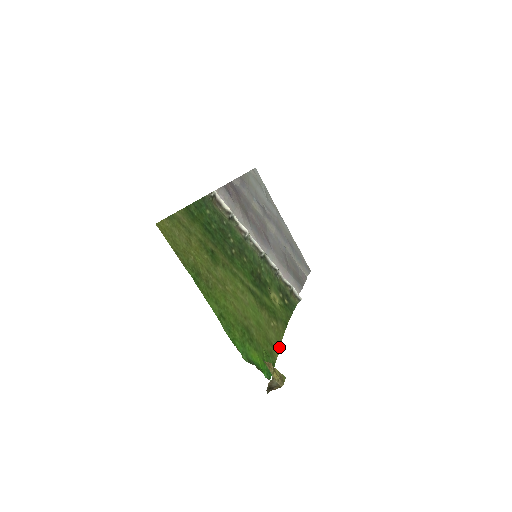
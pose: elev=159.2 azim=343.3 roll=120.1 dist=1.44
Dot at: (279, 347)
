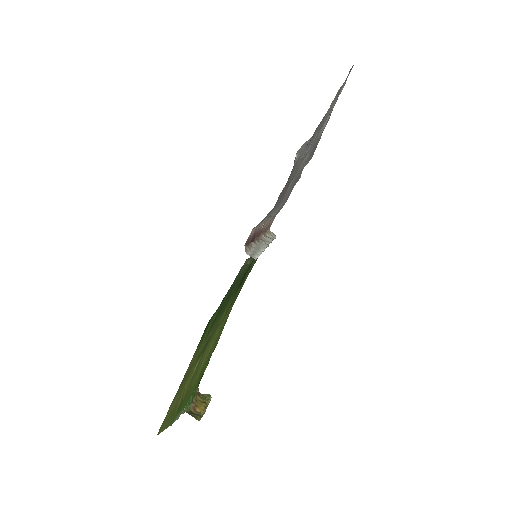
Dot at: occluded
